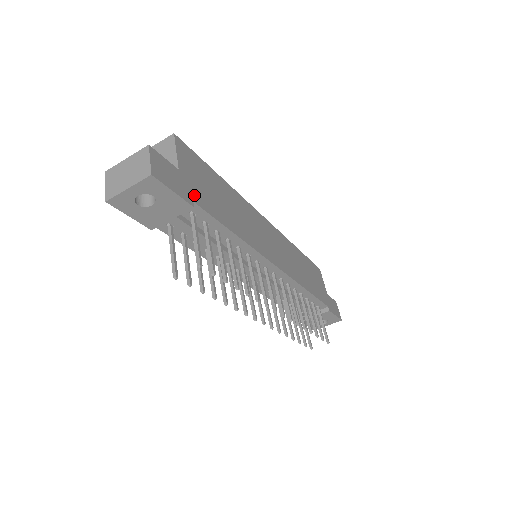
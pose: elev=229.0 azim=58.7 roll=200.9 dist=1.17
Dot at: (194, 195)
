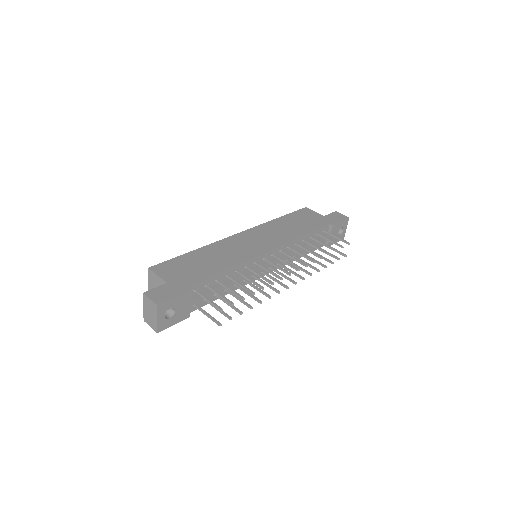
Dot at: (186, 284)
